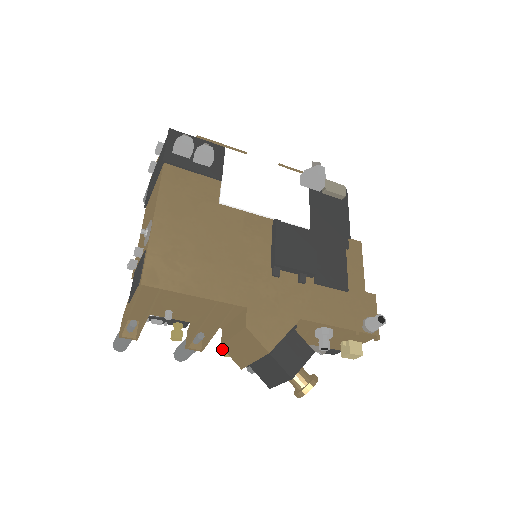
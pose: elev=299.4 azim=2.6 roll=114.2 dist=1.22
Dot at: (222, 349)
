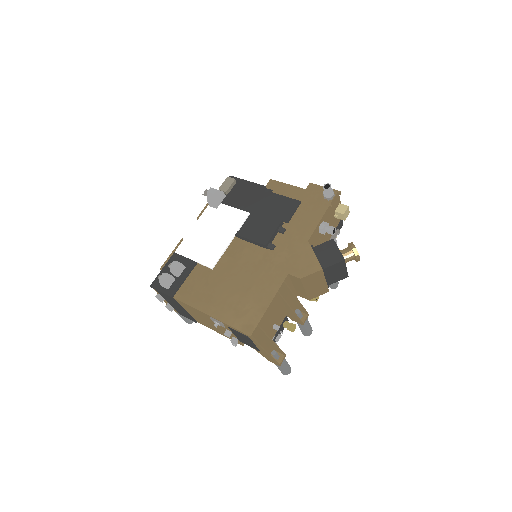
Dot at: occluded
